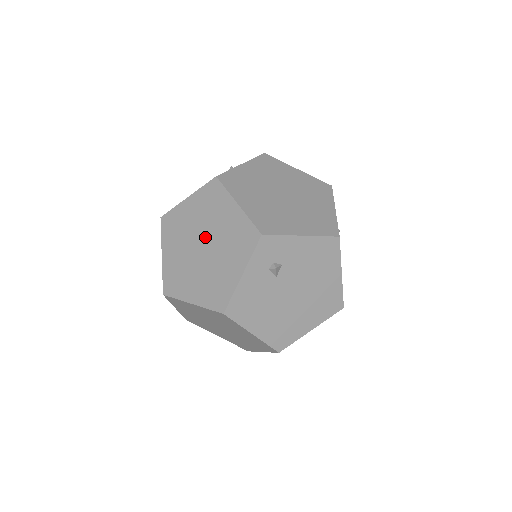
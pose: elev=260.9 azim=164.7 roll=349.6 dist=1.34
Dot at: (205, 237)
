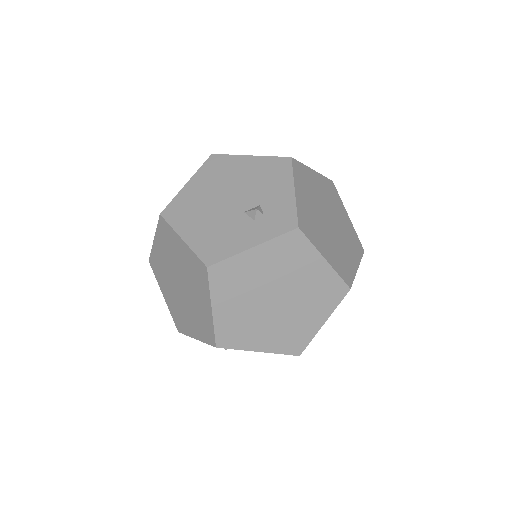
Dot at: (184, 284)
